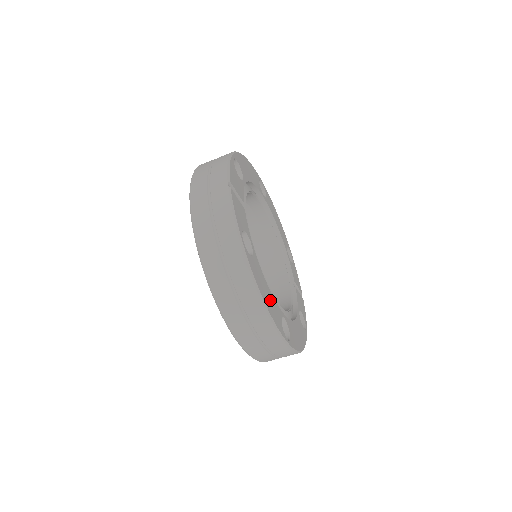
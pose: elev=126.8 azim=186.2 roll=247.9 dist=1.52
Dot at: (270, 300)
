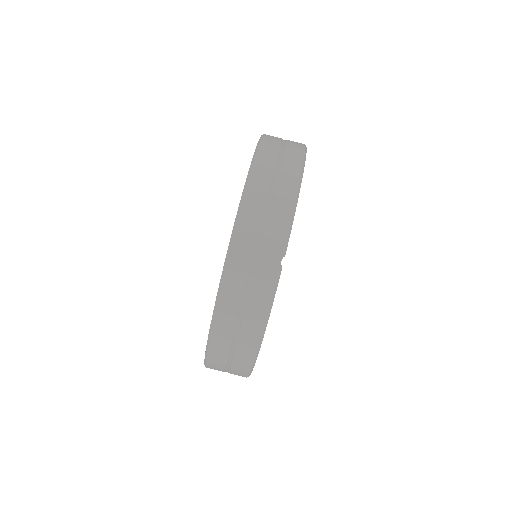
Dot at: occluded
